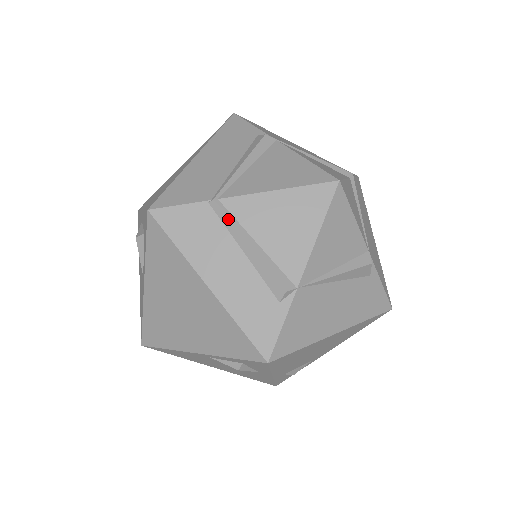
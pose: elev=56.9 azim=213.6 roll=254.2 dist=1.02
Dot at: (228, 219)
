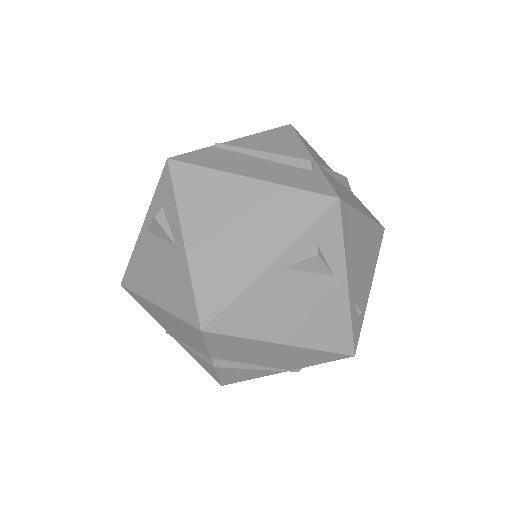
Dot at: (235, 146)
